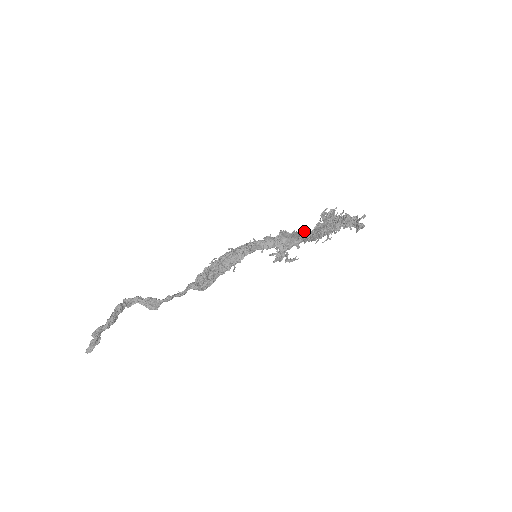
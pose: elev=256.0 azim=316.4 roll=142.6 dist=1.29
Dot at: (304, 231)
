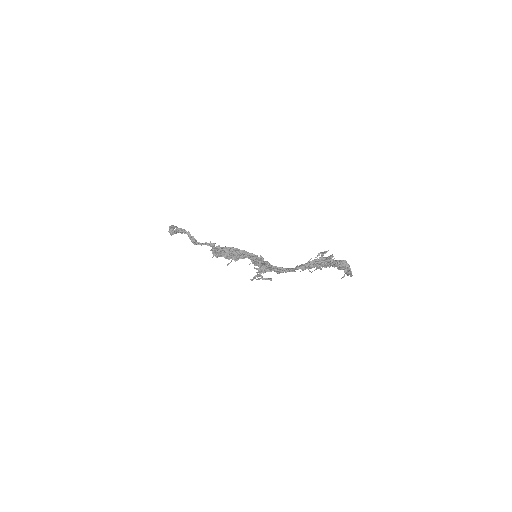
Dot at: (281, 270)
